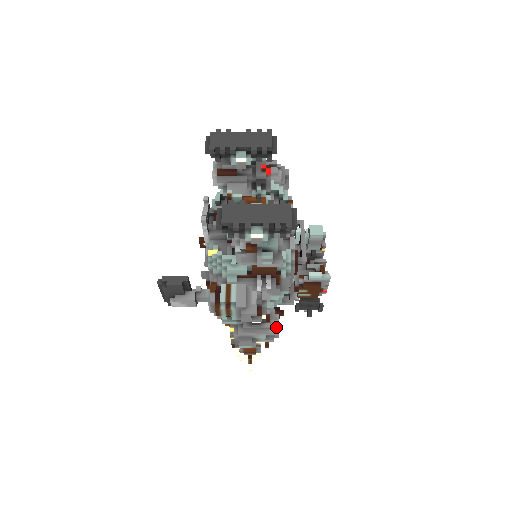
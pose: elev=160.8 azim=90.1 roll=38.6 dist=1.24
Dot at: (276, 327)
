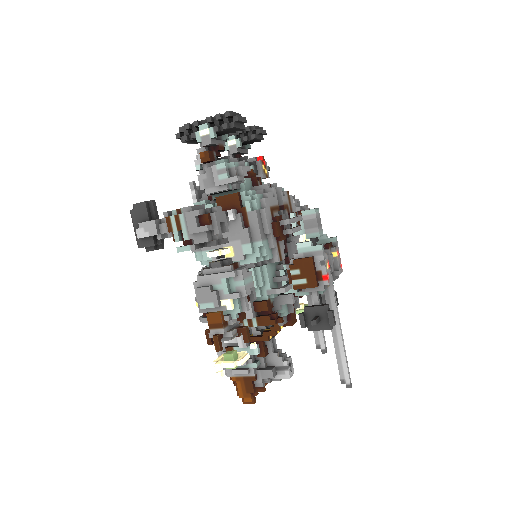
Dot at: (239, 269)
